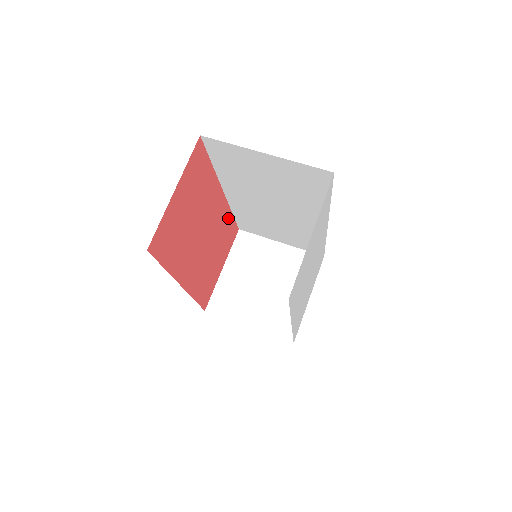
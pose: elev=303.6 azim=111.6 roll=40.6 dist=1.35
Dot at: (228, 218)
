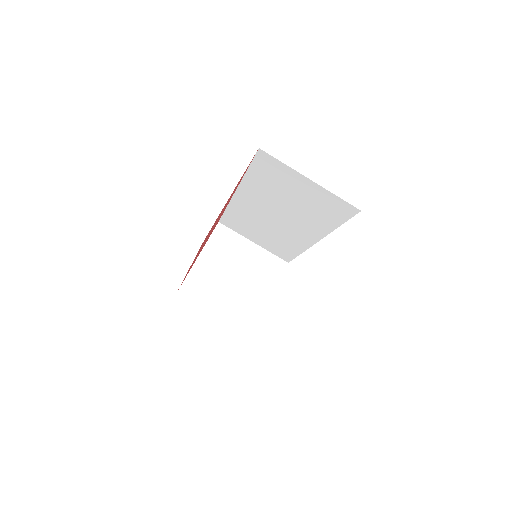
Dot at: occluded
